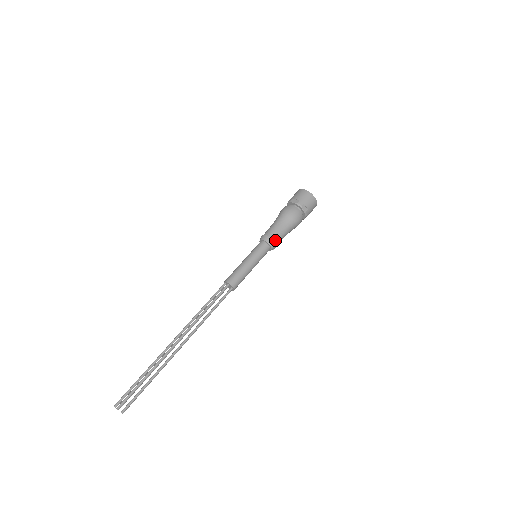
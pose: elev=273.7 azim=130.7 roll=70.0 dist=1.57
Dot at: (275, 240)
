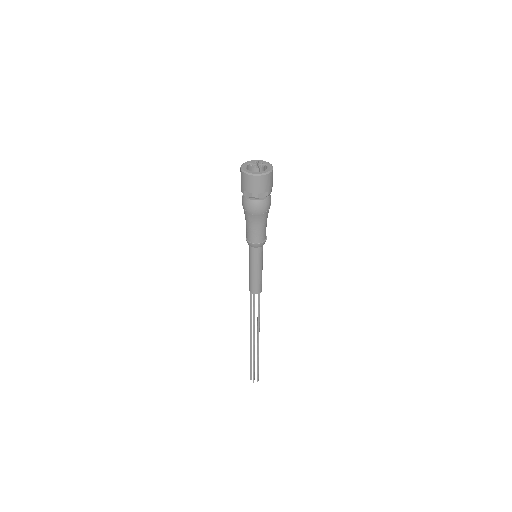
Dot at: (261, 240)
